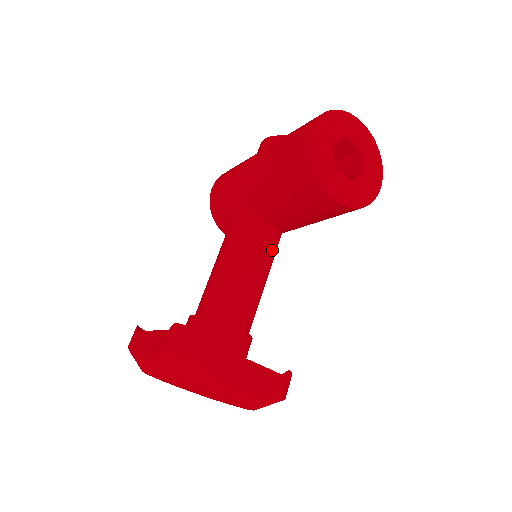
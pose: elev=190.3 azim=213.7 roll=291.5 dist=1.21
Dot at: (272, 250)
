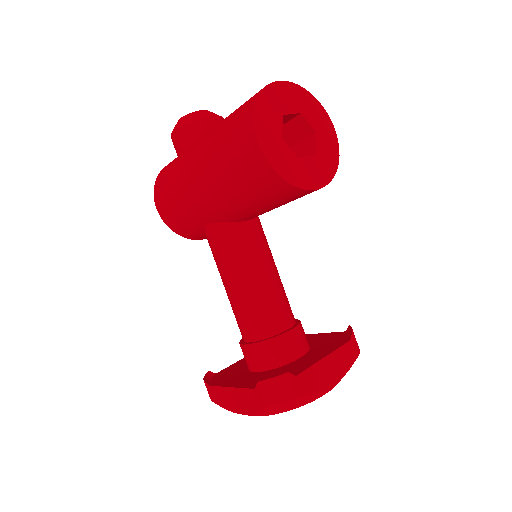
Dot at: (264, 239)
